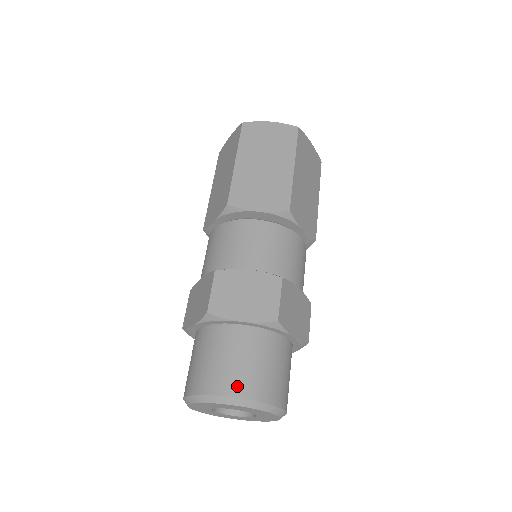
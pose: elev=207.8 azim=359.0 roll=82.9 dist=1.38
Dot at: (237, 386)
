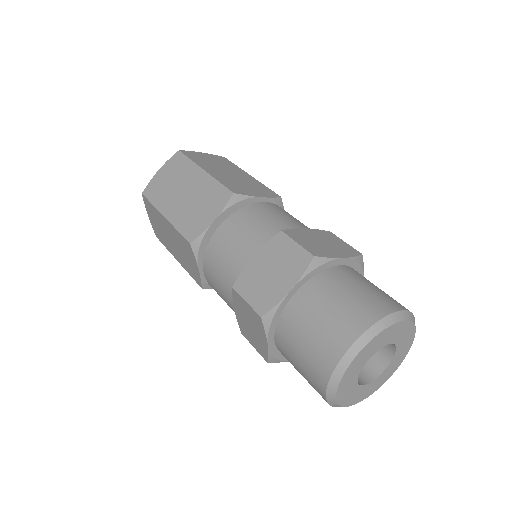
Dot at: (346, 333)
